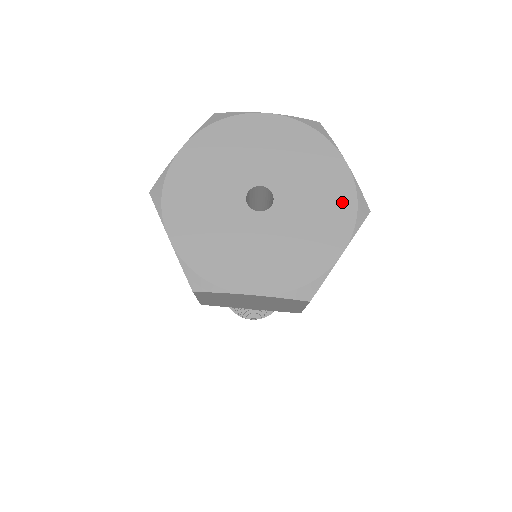
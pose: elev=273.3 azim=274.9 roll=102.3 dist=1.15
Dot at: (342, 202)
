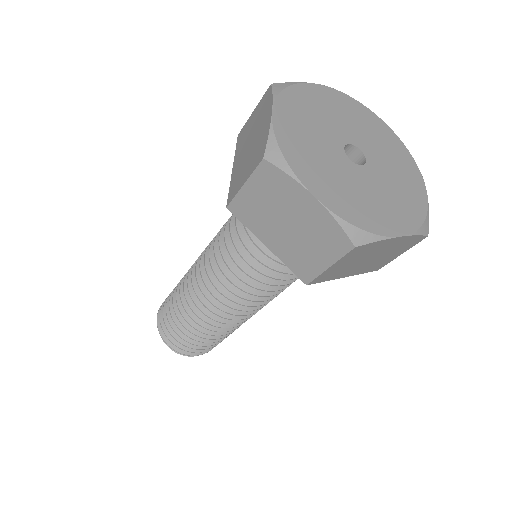
Dot at: (414, 209)
